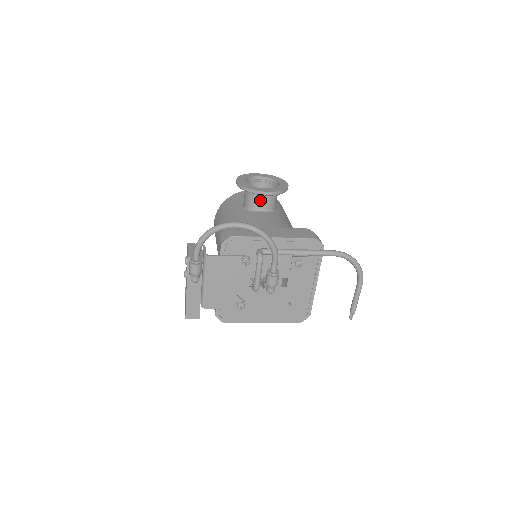
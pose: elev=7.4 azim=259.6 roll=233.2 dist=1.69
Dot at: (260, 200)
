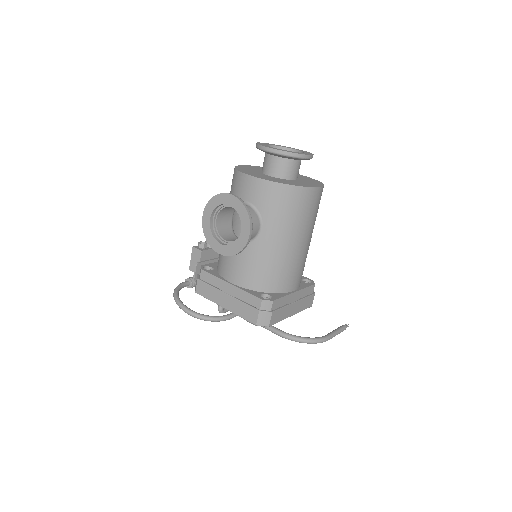
Dot at: occluded
